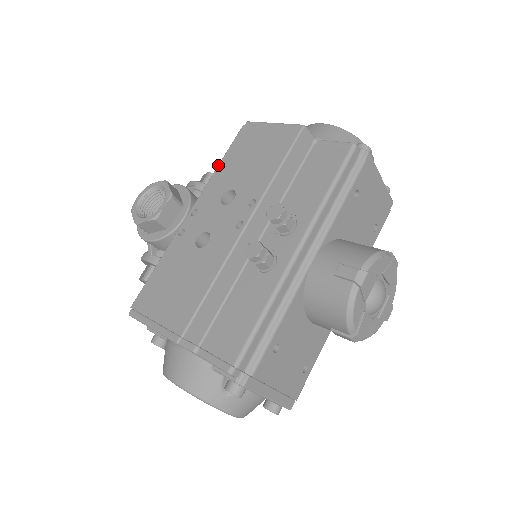
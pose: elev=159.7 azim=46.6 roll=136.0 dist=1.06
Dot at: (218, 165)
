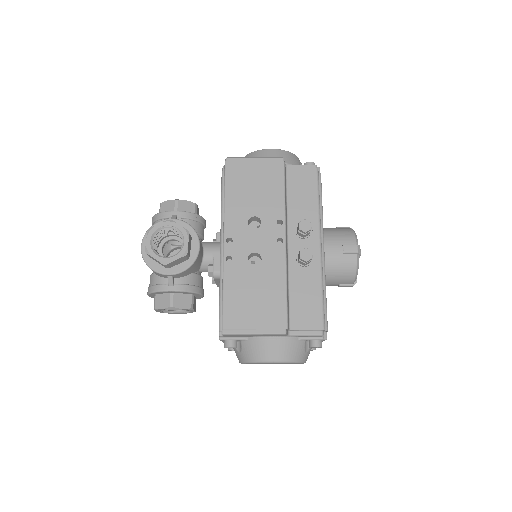
Dot at: (225, 198)
